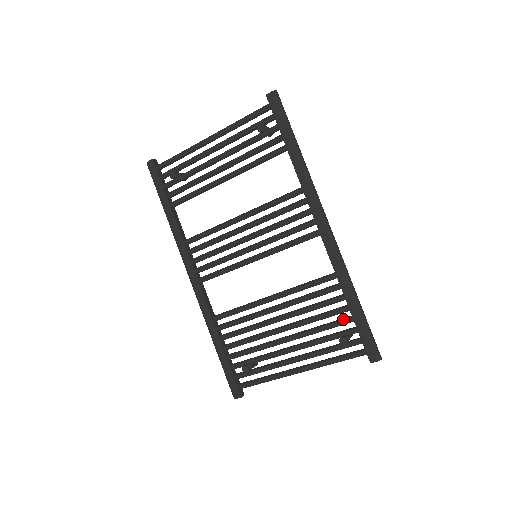
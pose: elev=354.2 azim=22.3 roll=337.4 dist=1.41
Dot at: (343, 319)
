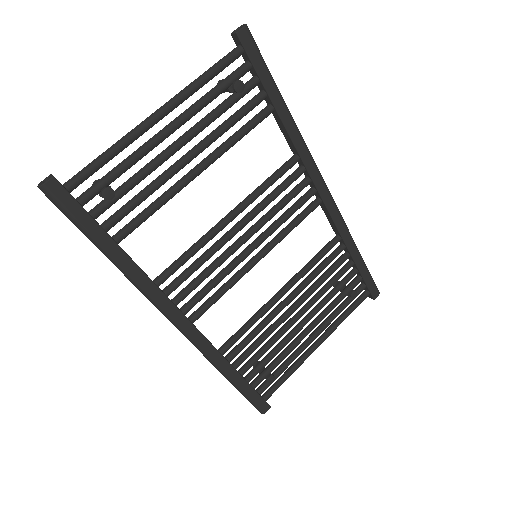
Dot at: (350, 275)
